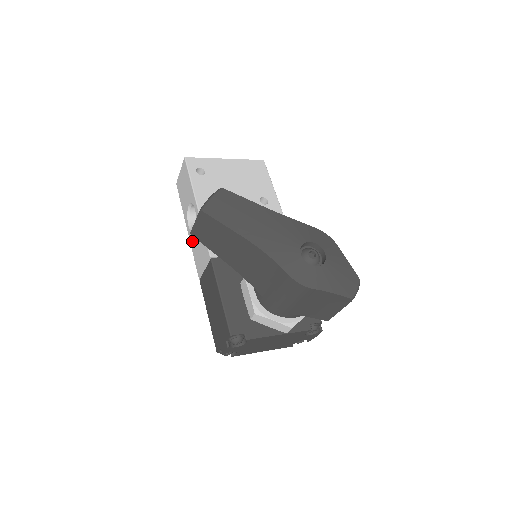
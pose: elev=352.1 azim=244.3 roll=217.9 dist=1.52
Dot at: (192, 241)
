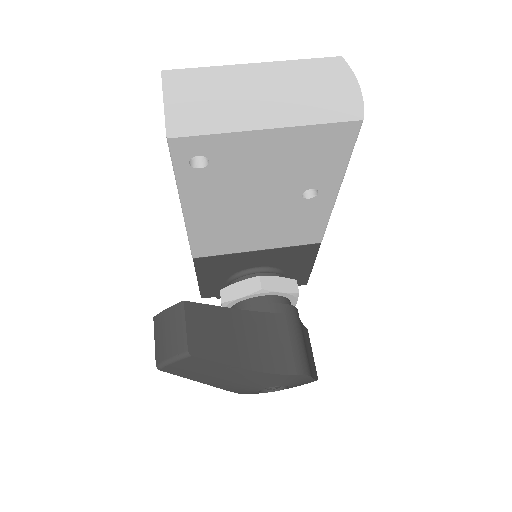
Dot at: occluded
